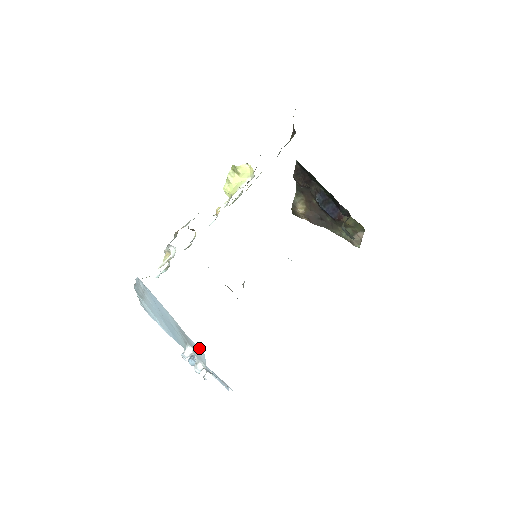
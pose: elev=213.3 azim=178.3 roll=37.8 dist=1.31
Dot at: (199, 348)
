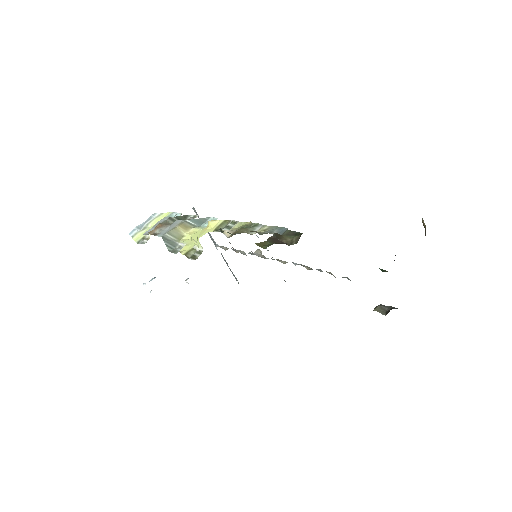
Dot at: occluded
